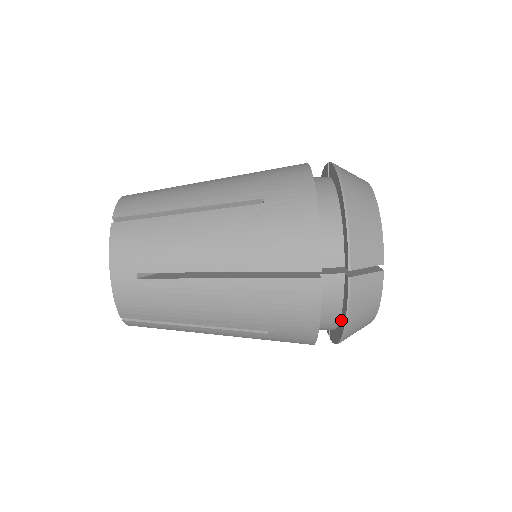
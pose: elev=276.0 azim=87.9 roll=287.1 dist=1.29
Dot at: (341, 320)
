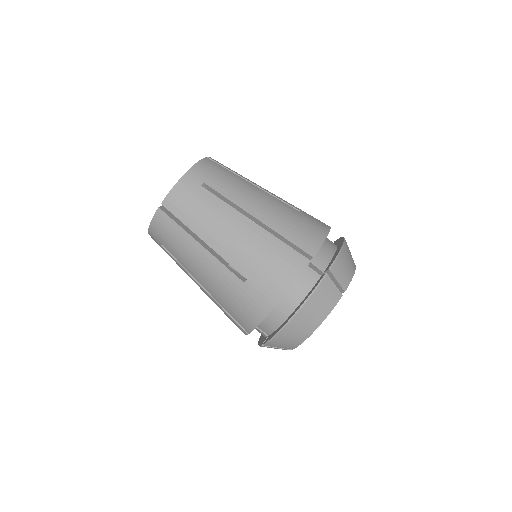
Dot at: (296, 309)
